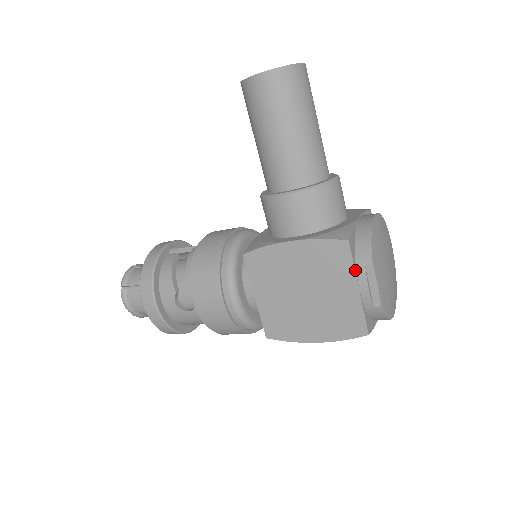
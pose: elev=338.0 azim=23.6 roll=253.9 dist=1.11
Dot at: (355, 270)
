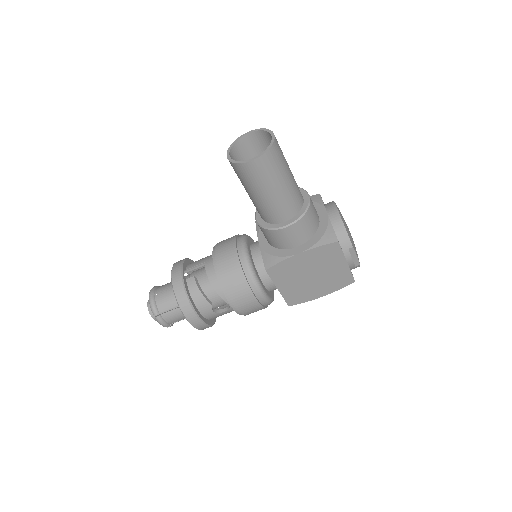
Dot at: (344, 254)
